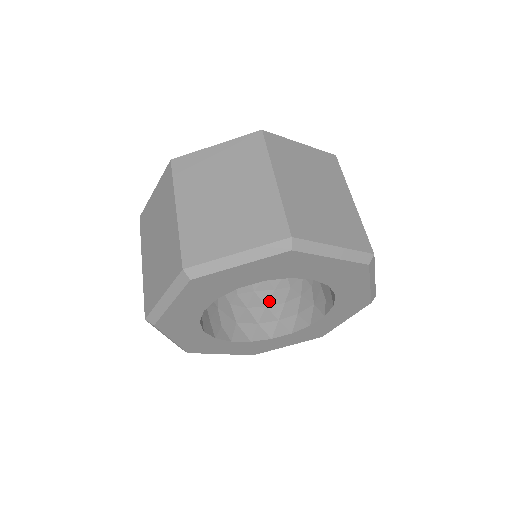
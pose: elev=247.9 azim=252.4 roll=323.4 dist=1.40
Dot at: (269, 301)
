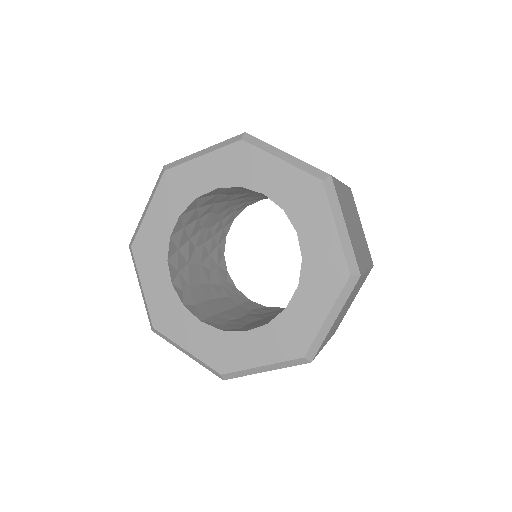
Dot at: occluded
